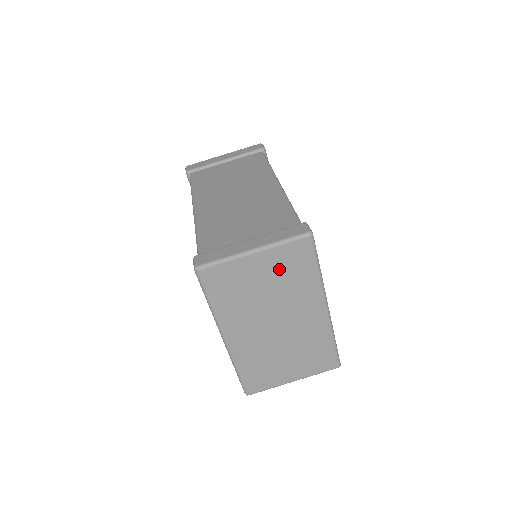
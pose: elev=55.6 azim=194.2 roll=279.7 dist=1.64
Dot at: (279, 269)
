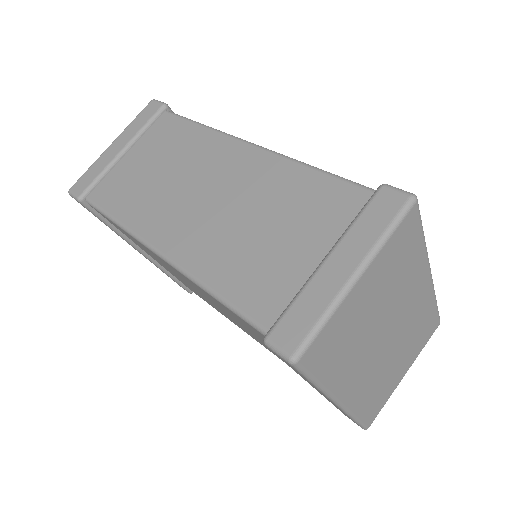
Dot at: (387, 273)
